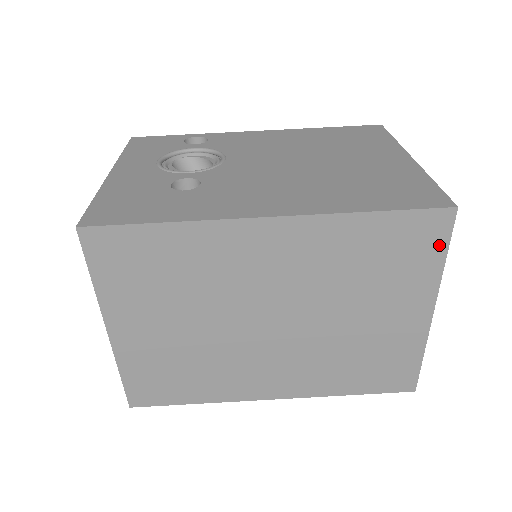
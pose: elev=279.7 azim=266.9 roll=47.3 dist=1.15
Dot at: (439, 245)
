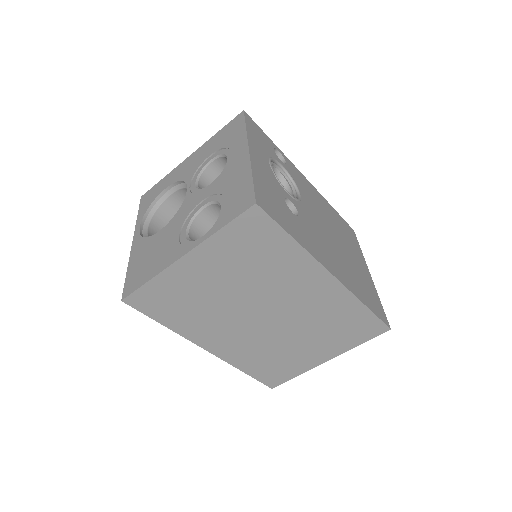
Dot at: (367, 337)
